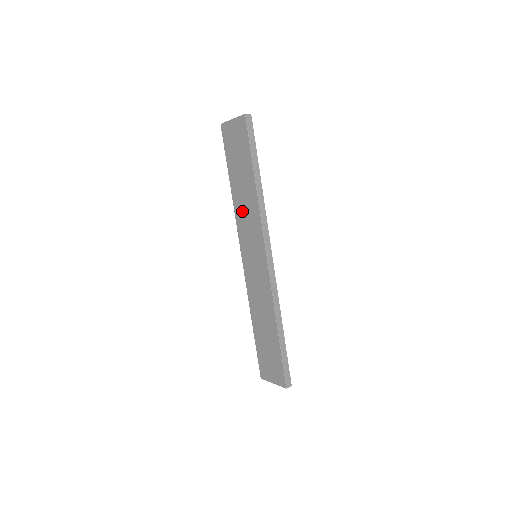
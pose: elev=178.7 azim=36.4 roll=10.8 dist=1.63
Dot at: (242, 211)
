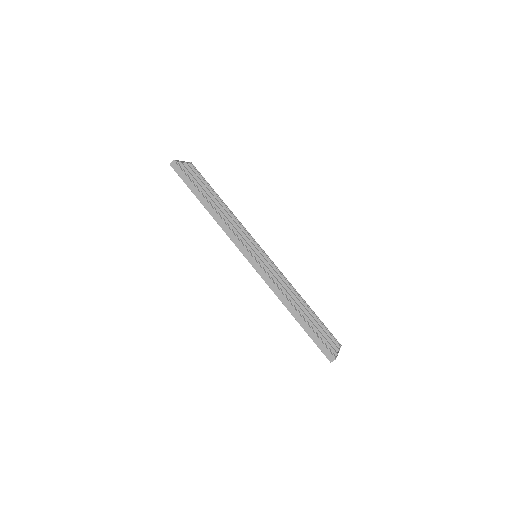
Dot at: occluded
